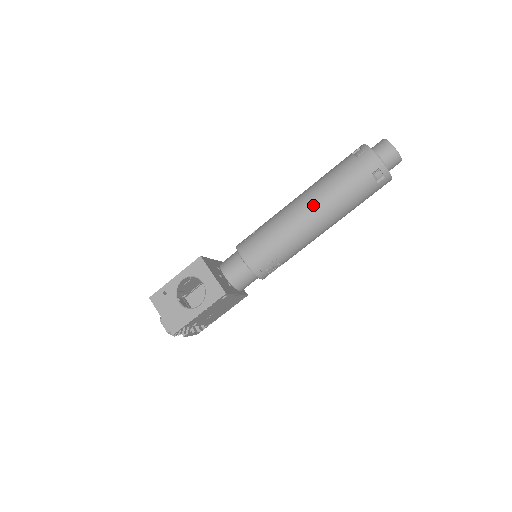
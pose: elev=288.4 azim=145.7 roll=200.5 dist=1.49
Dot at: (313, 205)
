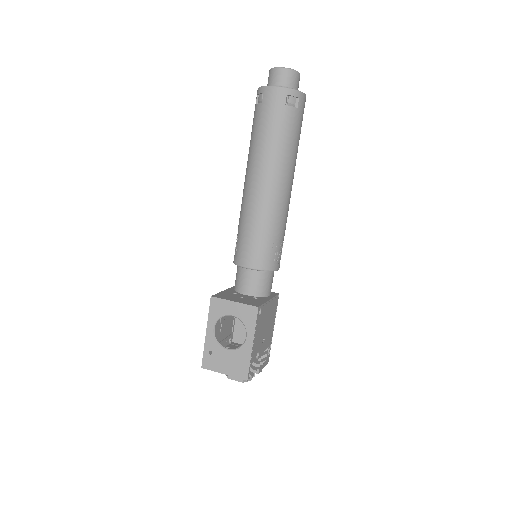
Dot at: (262, 173)
